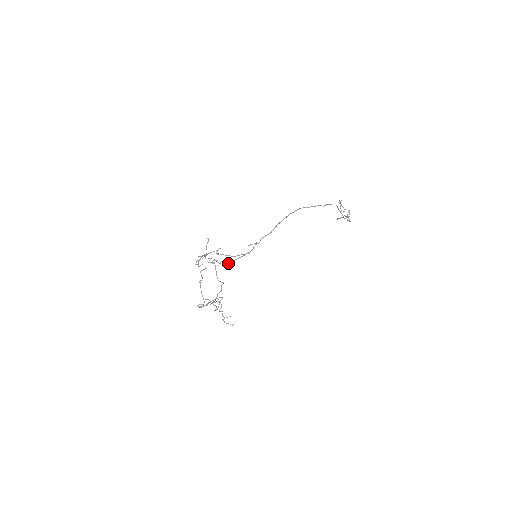
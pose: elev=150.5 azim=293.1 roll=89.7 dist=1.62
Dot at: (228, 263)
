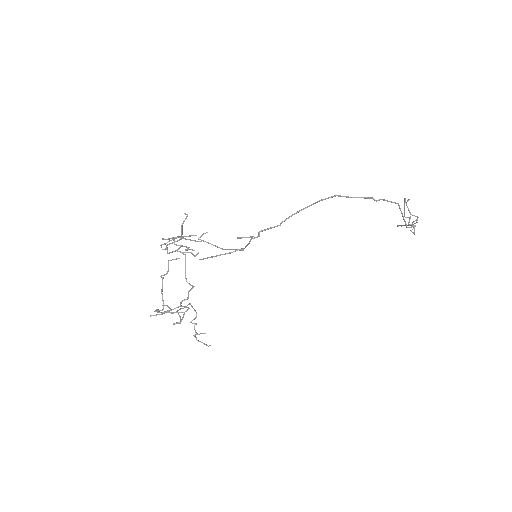
Dot at: (203, 259)
